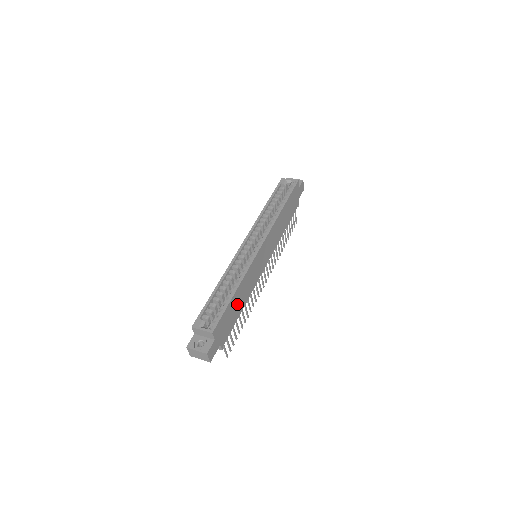
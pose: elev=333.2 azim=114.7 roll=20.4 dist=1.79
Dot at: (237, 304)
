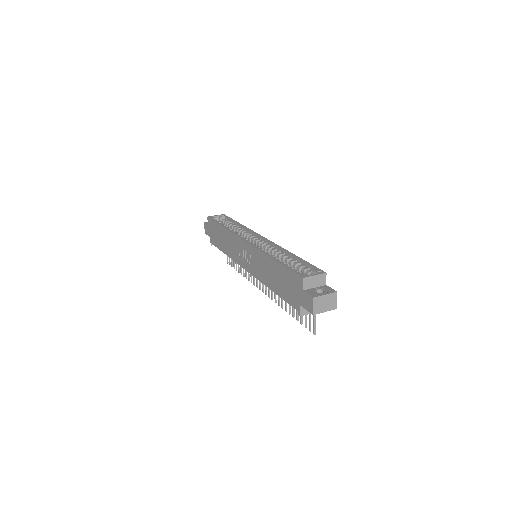
Dot at: occluded
